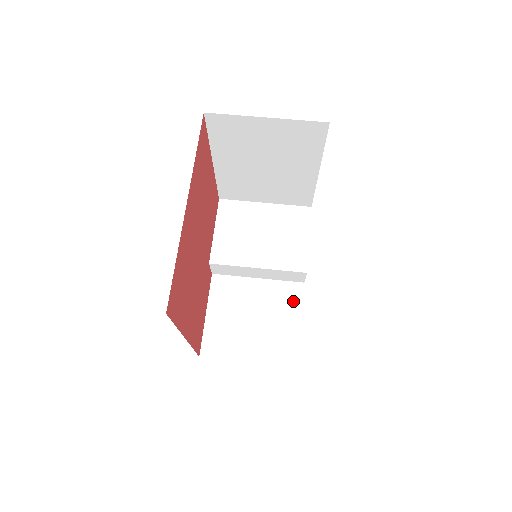
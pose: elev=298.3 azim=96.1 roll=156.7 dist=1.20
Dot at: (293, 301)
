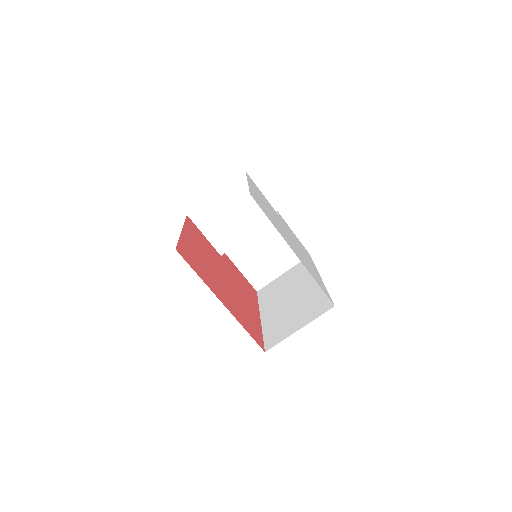
Dot at: occluded
